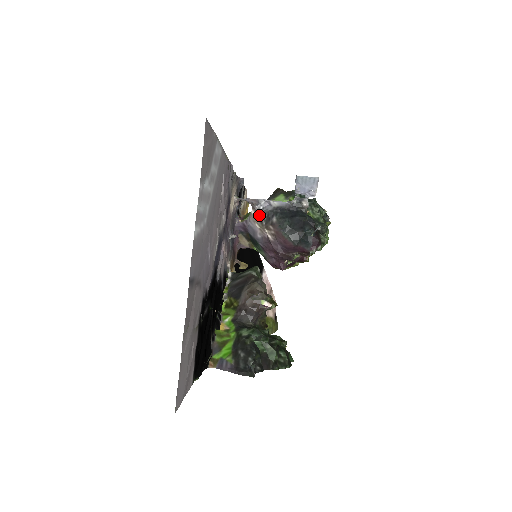
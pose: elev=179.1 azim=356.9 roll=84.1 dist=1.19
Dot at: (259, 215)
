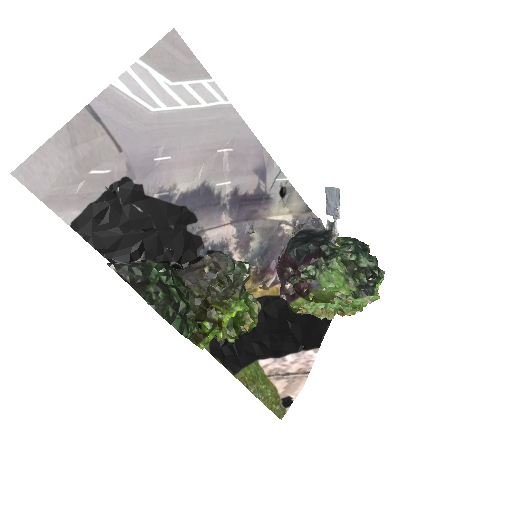
Dot at: occluded
